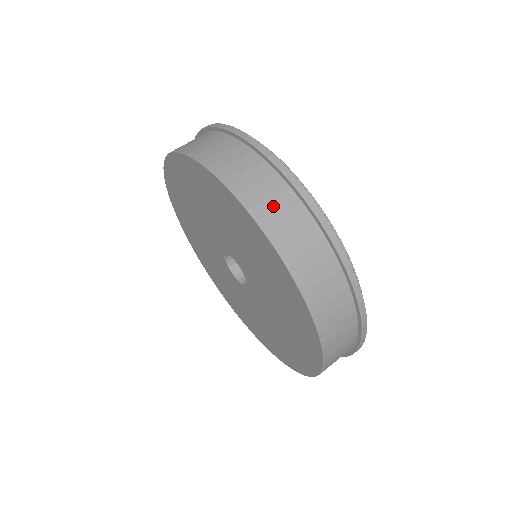
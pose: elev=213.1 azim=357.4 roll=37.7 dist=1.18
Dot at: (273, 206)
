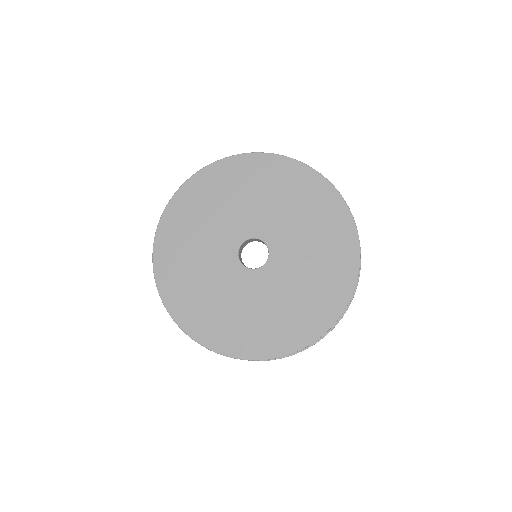
Dot at: occluded
